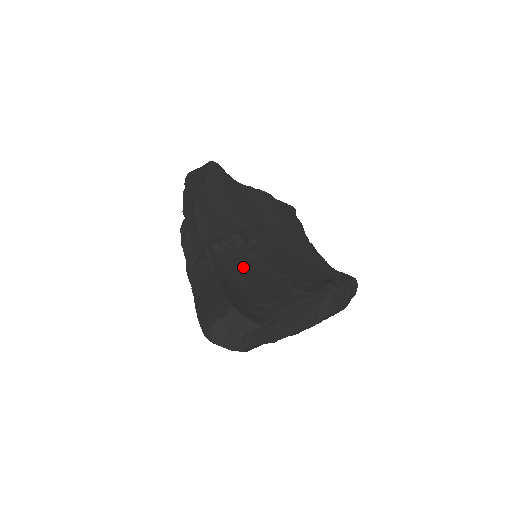
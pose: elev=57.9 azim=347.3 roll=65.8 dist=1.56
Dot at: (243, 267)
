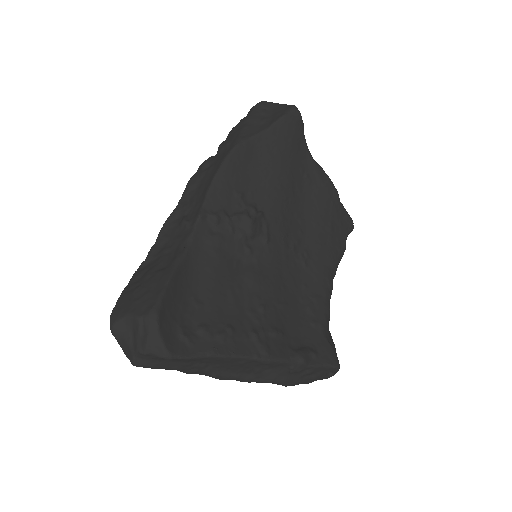
Dot at: (223, 264)
